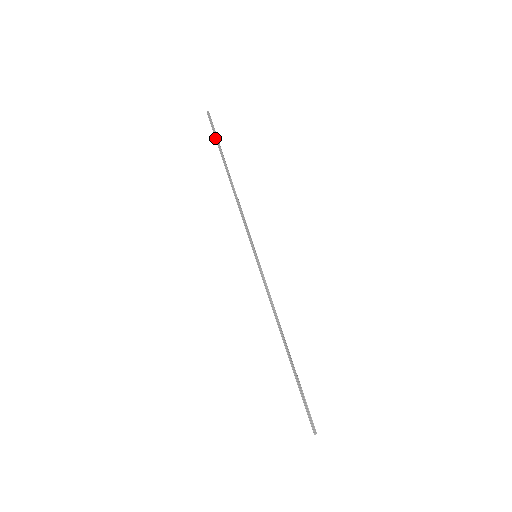
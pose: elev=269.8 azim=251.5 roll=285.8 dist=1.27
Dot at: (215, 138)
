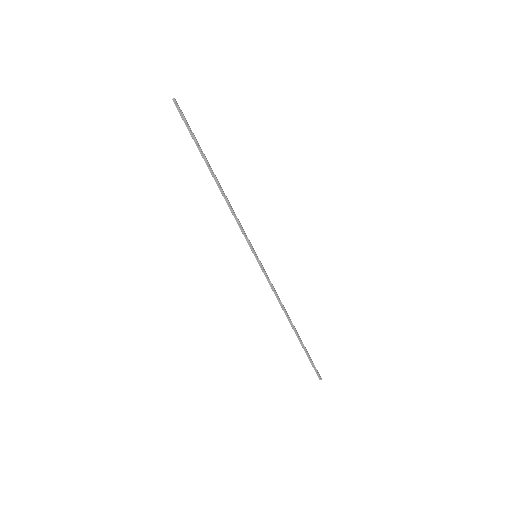
Dot at: (190, 134)
